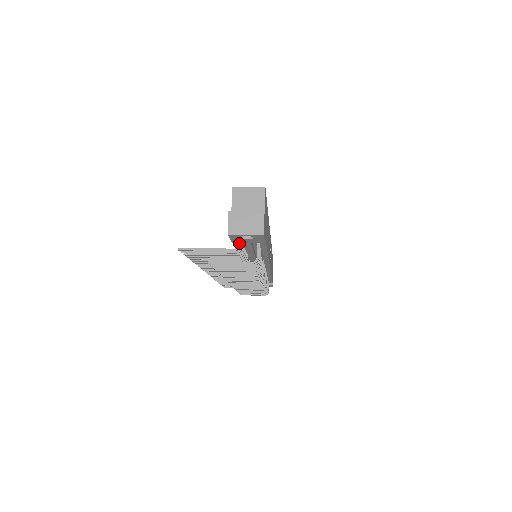
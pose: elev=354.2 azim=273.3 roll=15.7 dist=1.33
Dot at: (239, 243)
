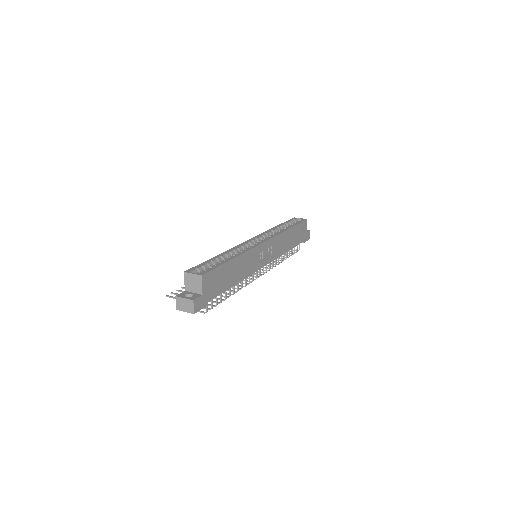
Dot at: occluded
